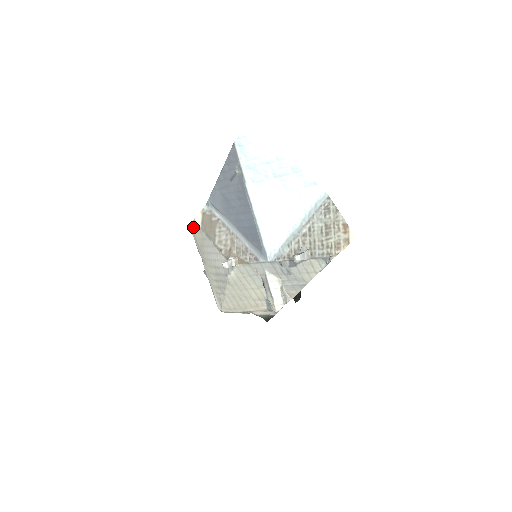
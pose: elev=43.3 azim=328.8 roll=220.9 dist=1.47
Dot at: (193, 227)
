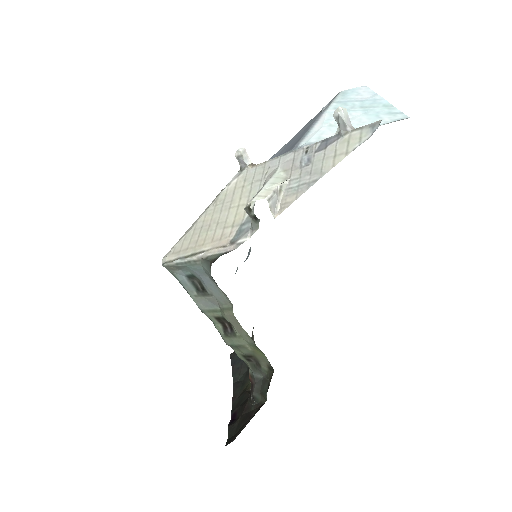
Dot at: occluded
